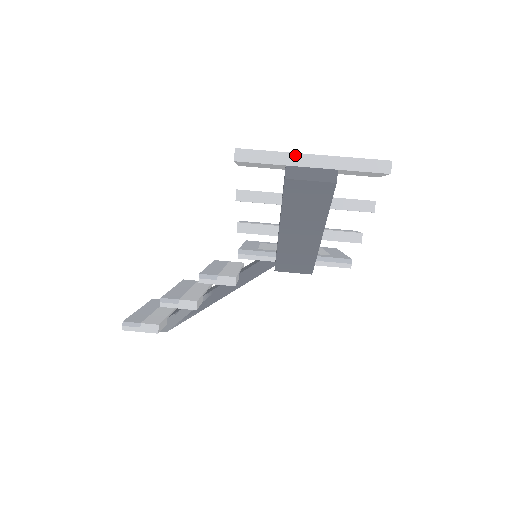
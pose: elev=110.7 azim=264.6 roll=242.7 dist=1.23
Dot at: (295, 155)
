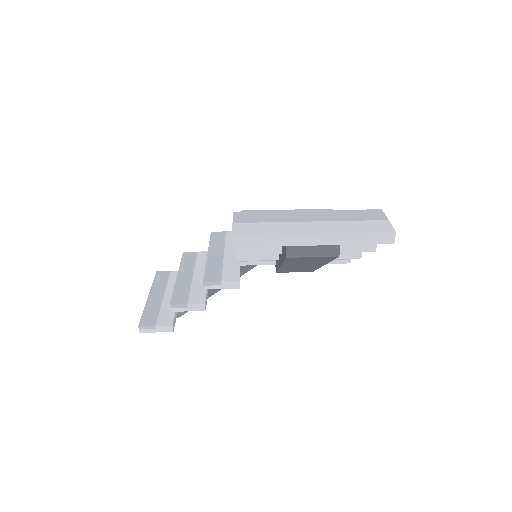
Dot at: (295, 236)
